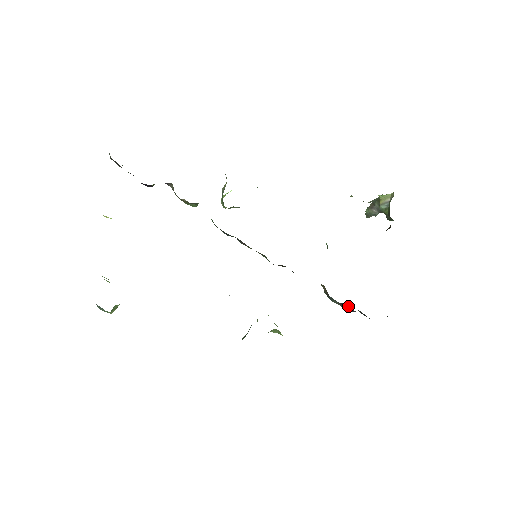
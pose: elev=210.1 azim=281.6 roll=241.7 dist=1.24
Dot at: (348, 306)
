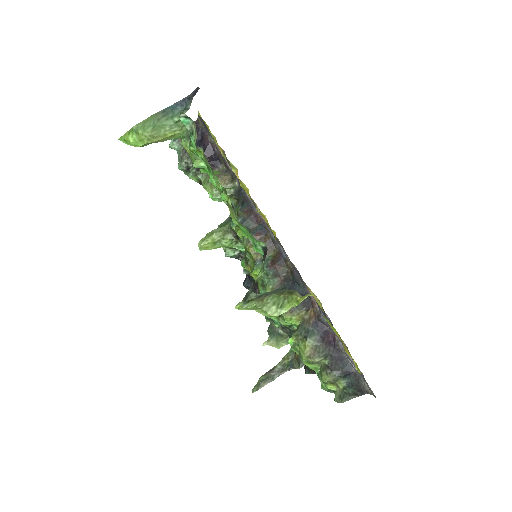
Dot at: (329, 340)
